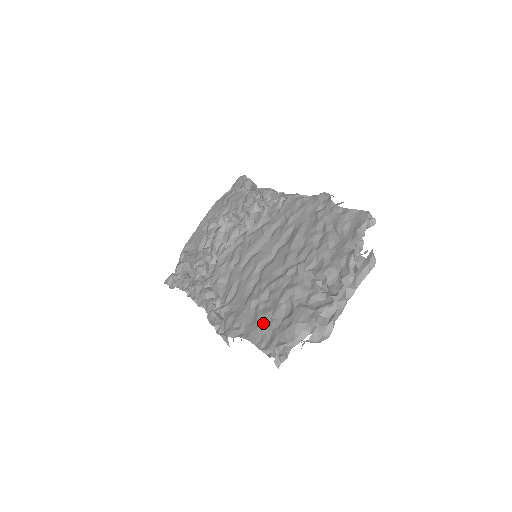
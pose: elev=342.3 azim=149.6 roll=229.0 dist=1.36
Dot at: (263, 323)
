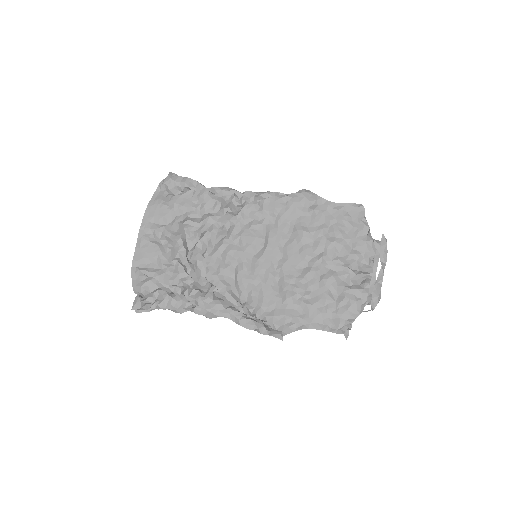
Dot at: (319, 311)
